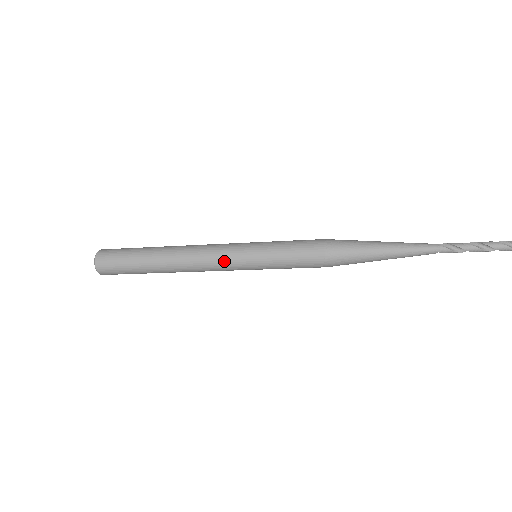
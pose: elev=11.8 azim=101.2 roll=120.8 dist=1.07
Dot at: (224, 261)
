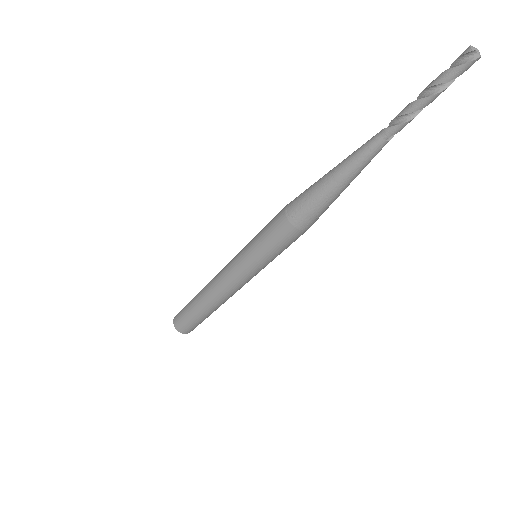
Dot at: (232, 277)
